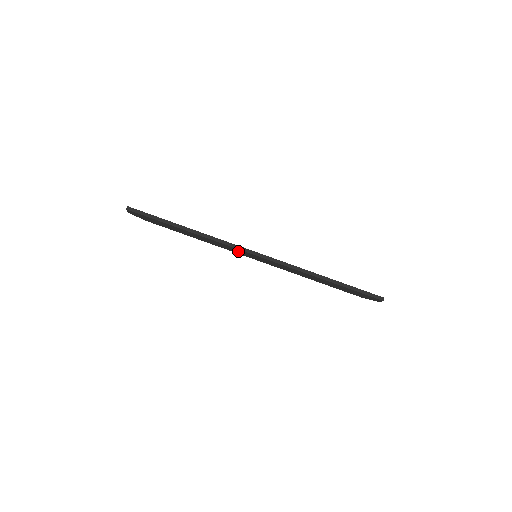
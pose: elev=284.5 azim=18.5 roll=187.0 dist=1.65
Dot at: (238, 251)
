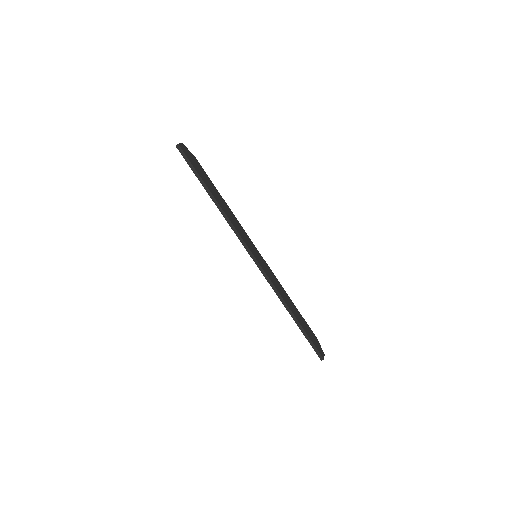
Dot at: occluded
